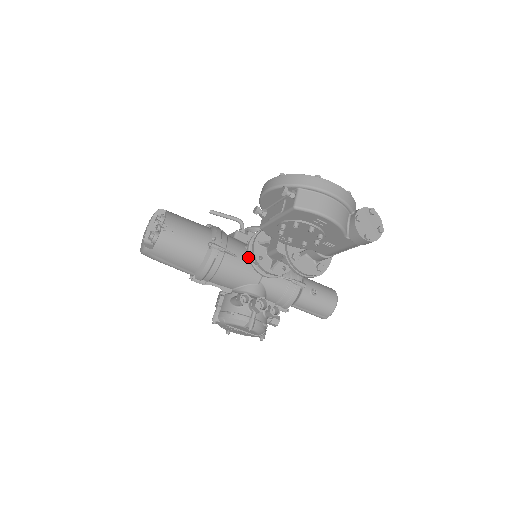
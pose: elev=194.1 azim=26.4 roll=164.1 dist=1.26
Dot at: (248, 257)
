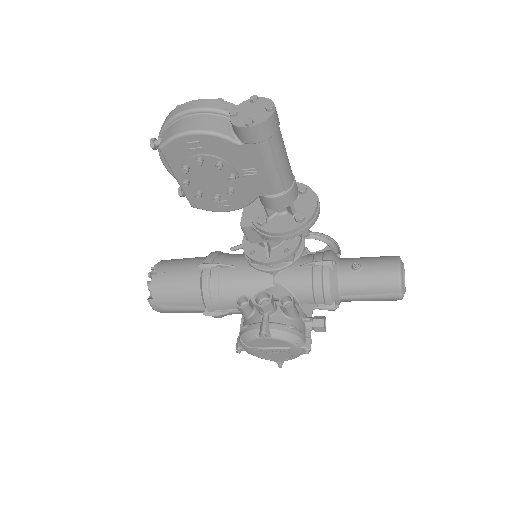
Dot at: (246, 261)
